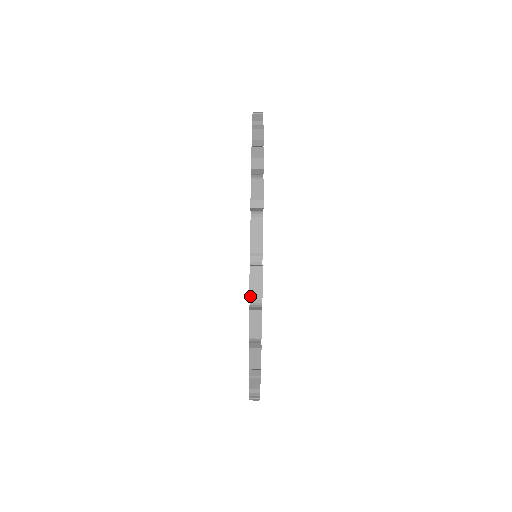
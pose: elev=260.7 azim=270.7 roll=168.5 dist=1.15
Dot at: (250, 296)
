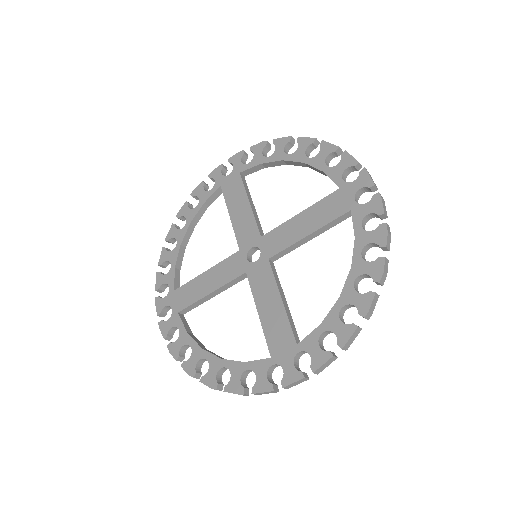
Dot at: (315, 372)
